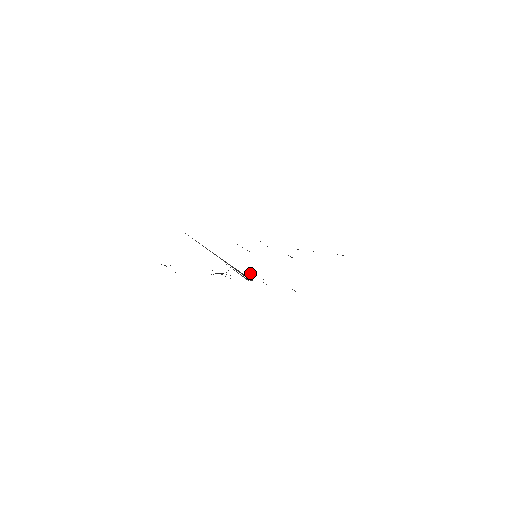
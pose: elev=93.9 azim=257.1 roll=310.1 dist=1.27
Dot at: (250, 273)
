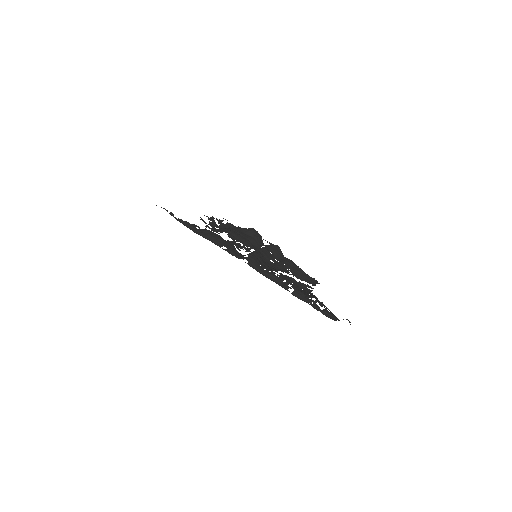
Dot at: occluded
